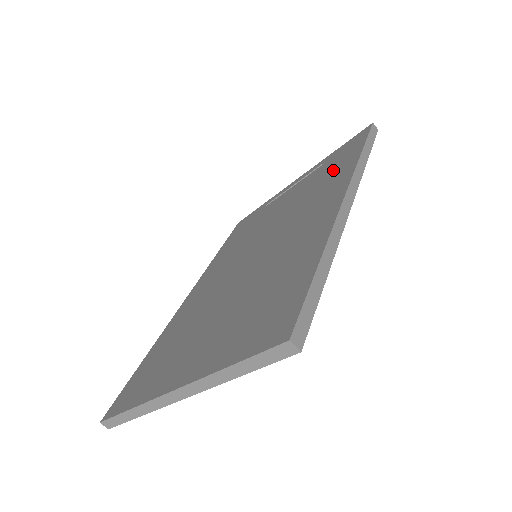
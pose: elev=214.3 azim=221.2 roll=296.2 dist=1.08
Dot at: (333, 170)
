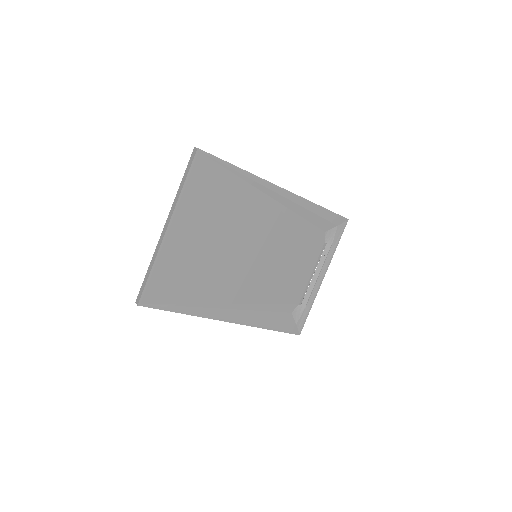
Dot at: (310, 225)
